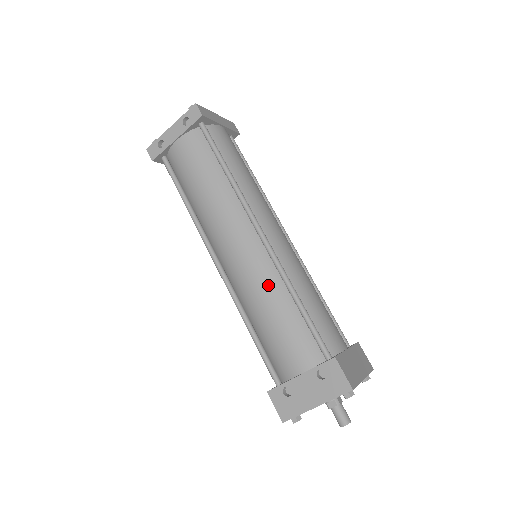
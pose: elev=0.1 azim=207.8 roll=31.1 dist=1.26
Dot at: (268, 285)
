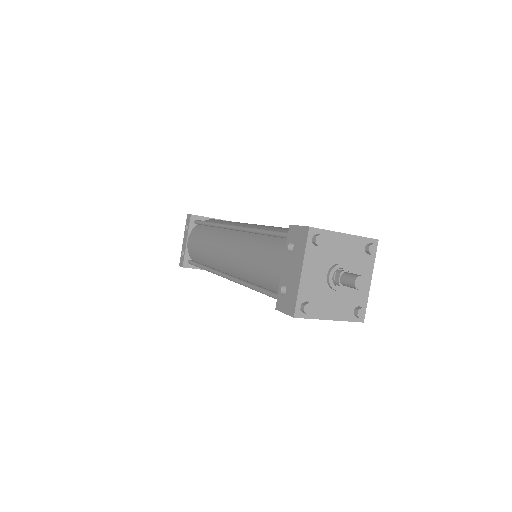
Dot at: (246, 245)
